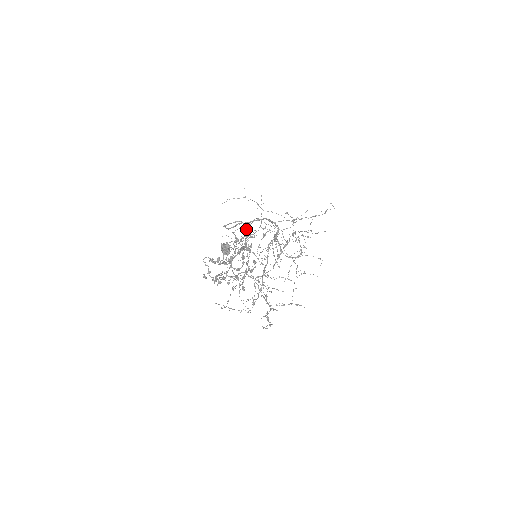
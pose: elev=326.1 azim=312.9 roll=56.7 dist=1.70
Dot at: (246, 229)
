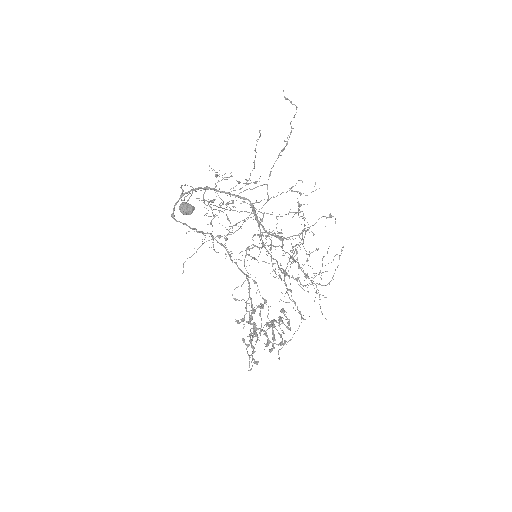
Dot at: (221, 244)
